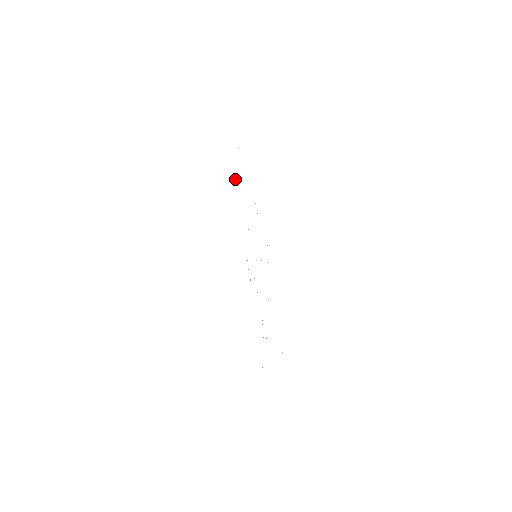
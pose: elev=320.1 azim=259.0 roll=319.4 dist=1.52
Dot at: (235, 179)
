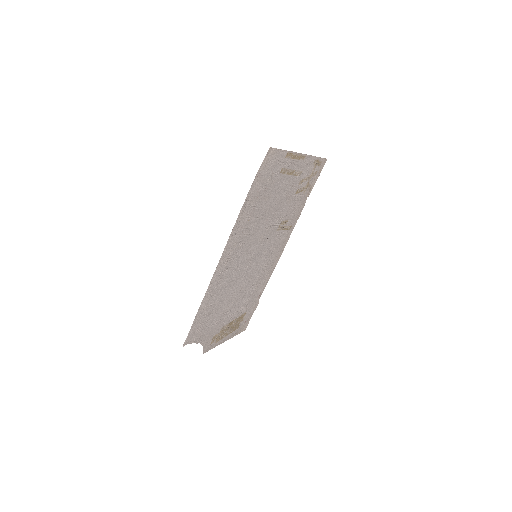
Dot at: (322, 168)
